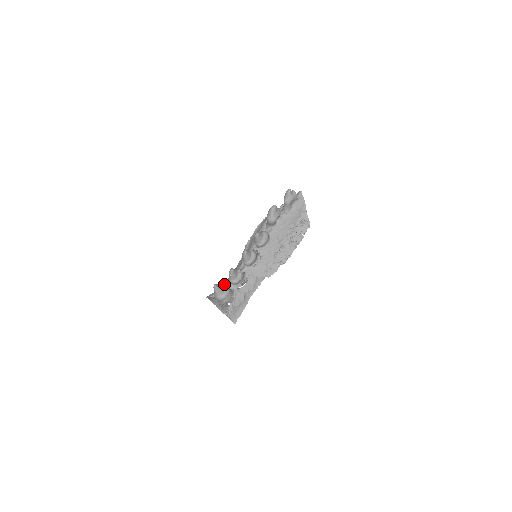
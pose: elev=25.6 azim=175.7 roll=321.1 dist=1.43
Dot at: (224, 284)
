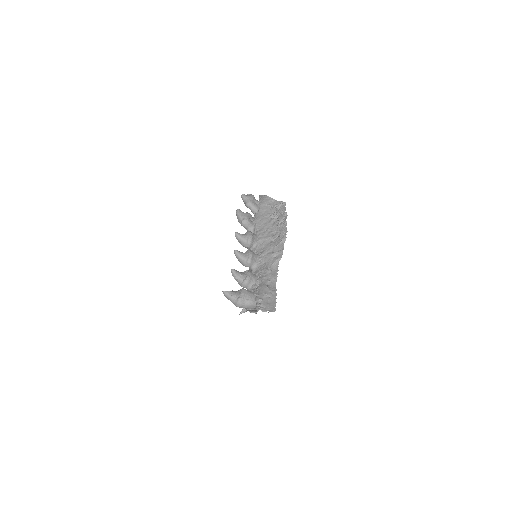
Dot at: occluded
